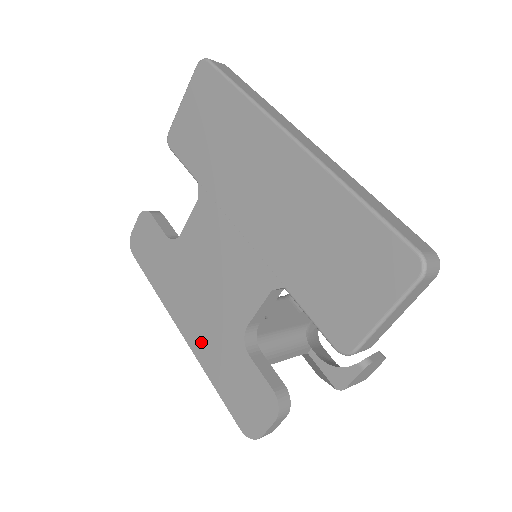
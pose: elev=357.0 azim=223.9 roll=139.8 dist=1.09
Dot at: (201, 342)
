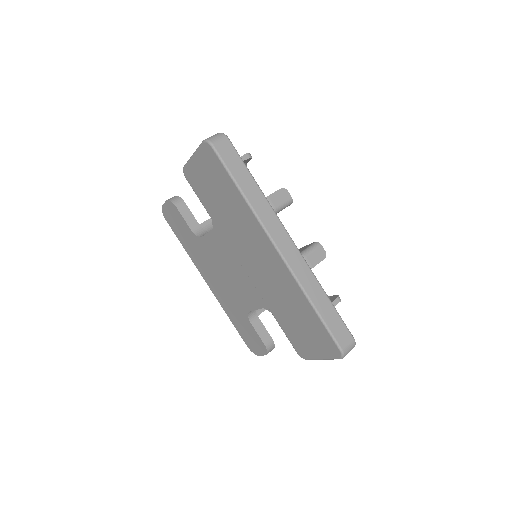
Dot at: (221, 298)
